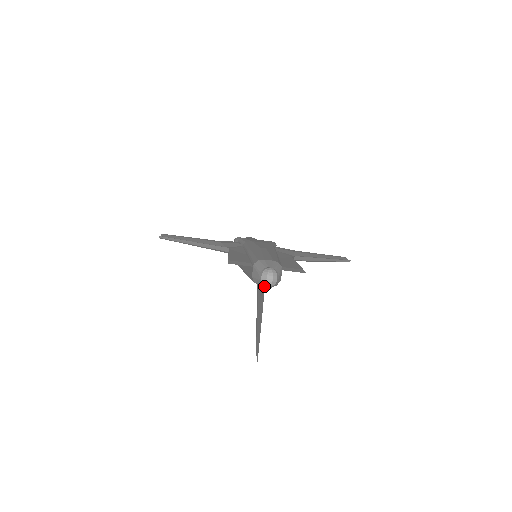
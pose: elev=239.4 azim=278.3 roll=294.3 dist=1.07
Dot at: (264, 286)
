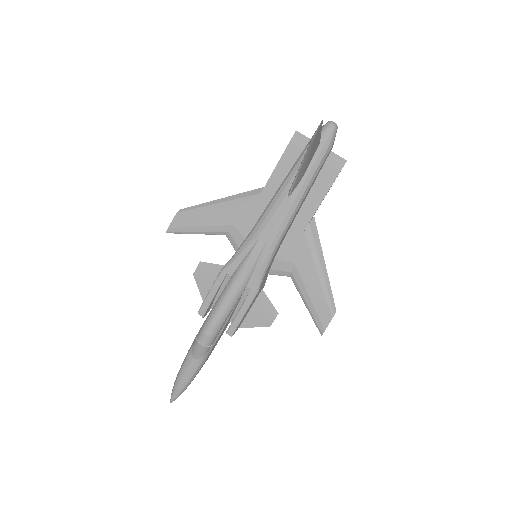
Dot at: (326, 129)
